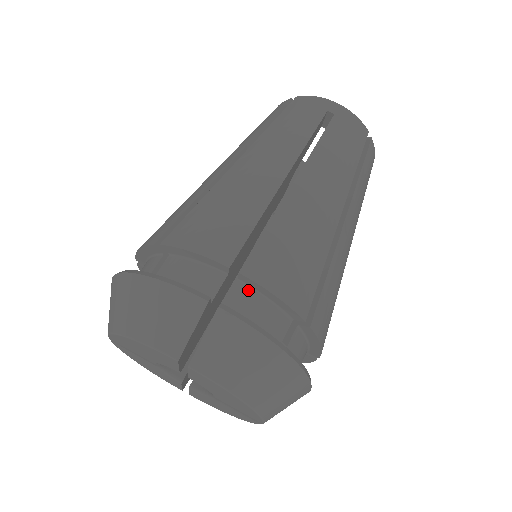
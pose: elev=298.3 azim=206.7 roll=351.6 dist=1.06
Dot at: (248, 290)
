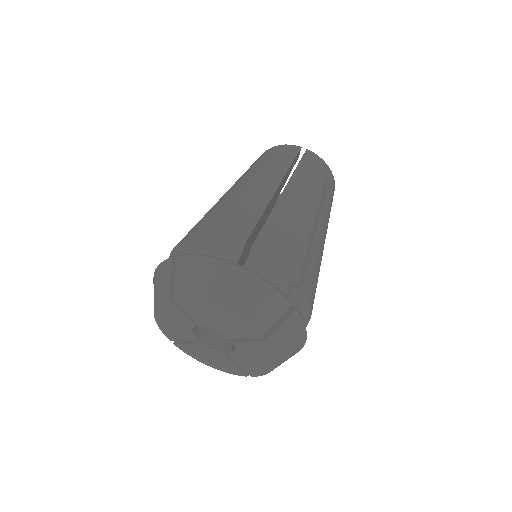
Dot at: (296, 297)
